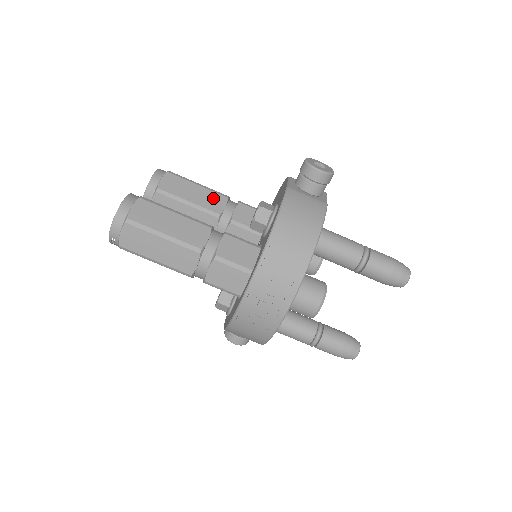
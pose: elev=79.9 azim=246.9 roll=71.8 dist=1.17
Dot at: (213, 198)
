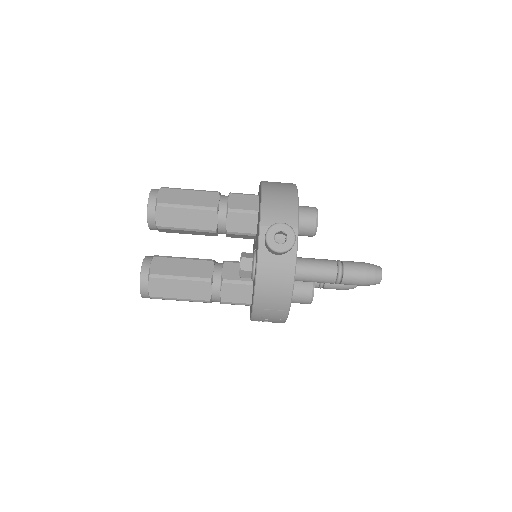
Dot at: (204, 217)
